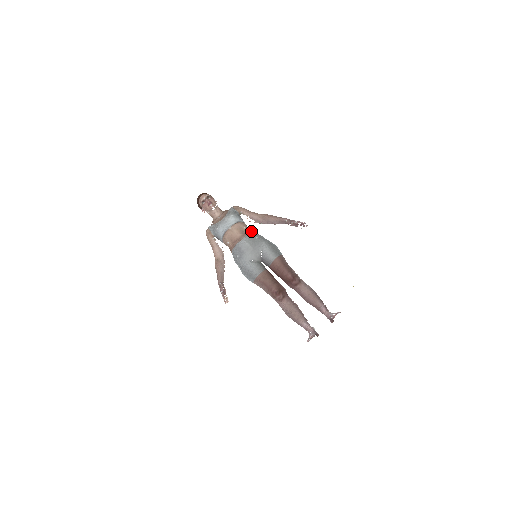
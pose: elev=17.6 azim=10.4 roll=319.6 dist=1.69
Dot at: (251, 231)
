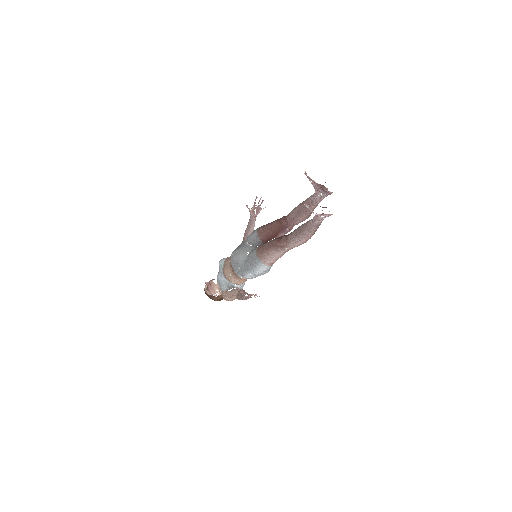
Dot at: occluded
